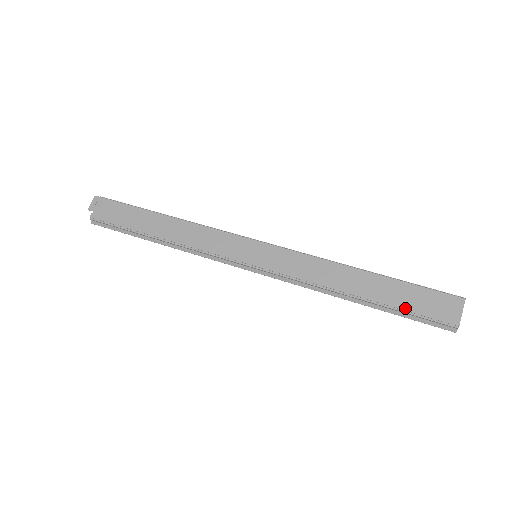
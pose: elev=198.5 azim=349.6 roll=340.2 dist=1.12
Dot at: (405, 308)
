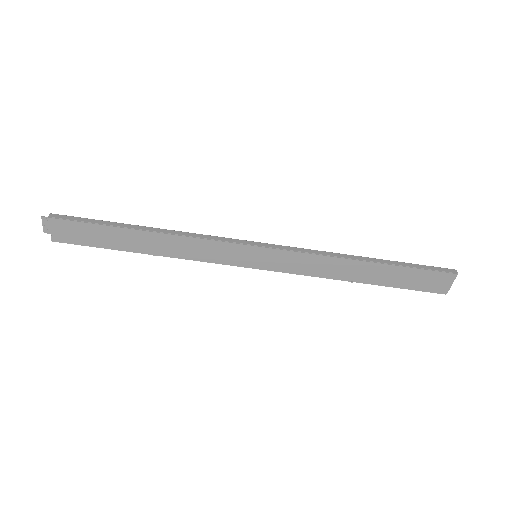
Dot at: (403, 286)
